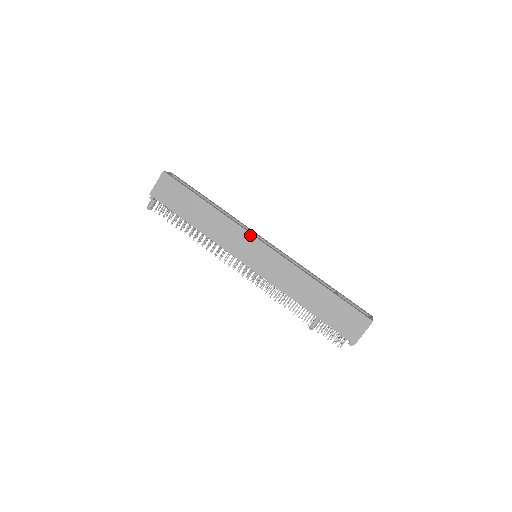
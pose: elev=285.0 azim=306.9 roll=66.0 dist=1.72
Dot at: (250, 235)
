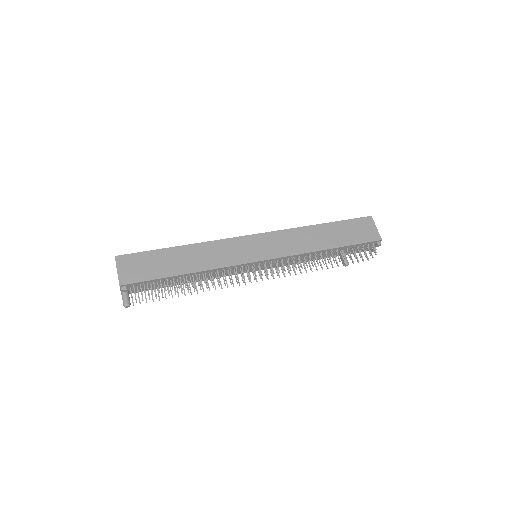
Dot at: (239, 238)
